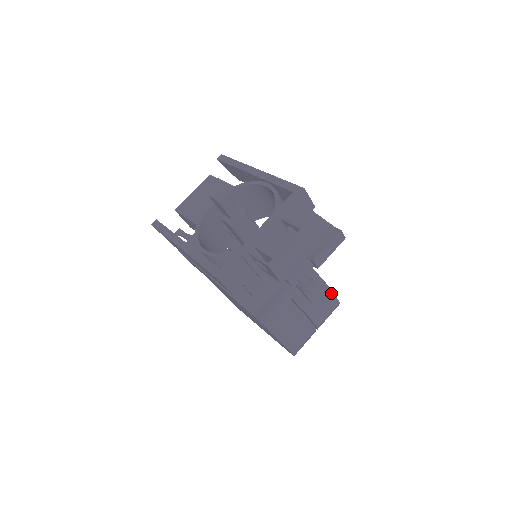
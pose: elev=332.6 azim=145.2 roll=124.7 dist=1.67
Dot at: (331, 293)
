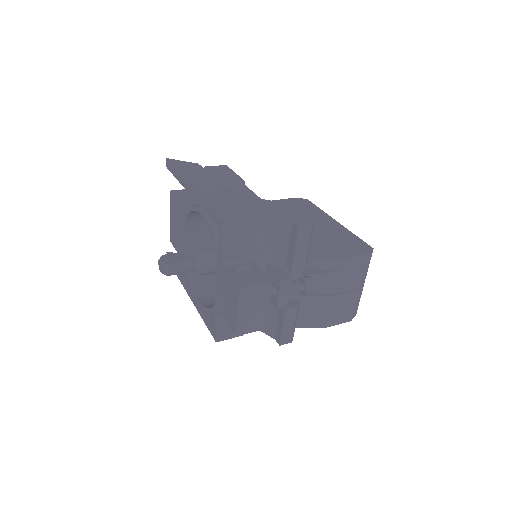
Dot at: (348, 260)
